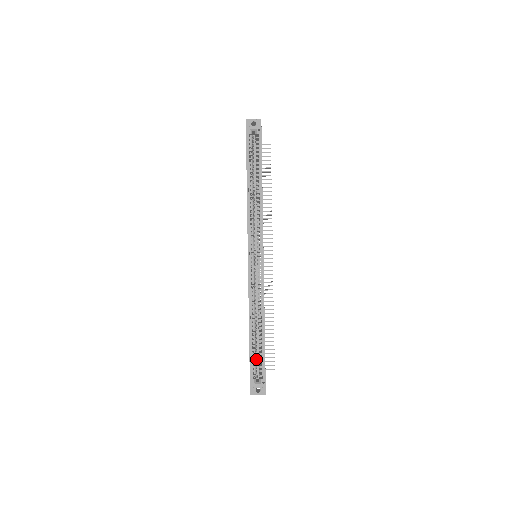
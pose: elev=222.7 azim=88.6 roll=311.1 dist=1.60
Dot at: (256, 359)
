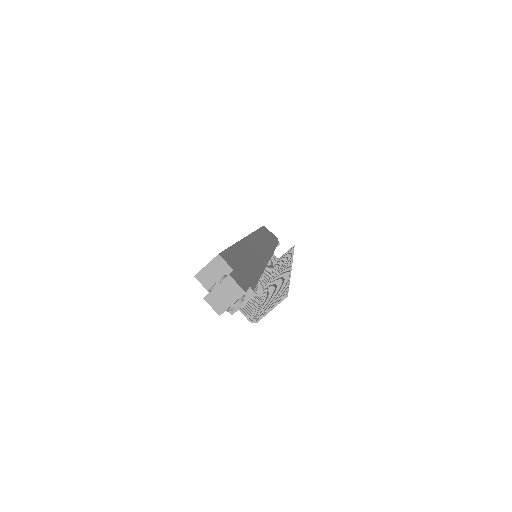
Dot at: occluded
